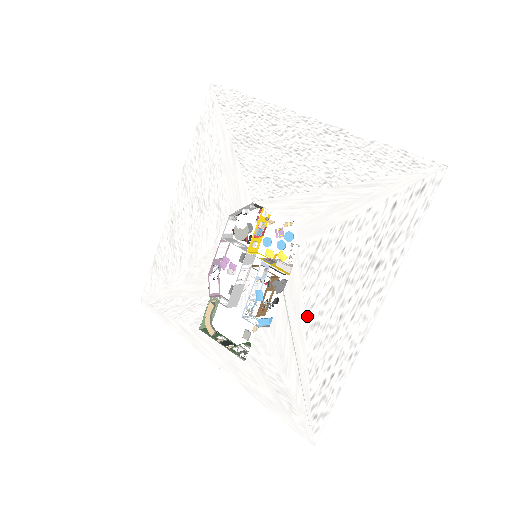
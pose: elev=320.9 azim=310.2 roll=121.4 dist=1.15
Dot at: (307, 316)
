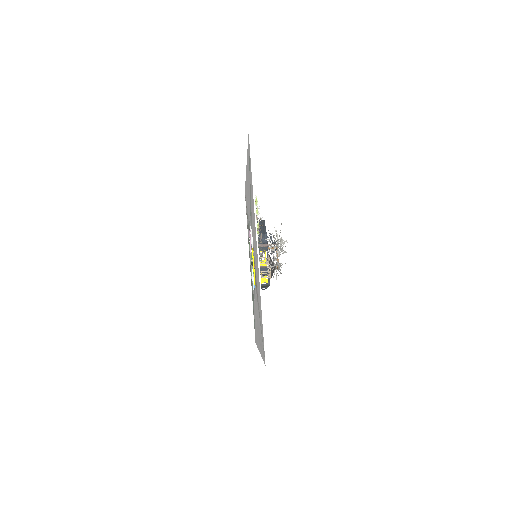
Dot at: (255, 311)
